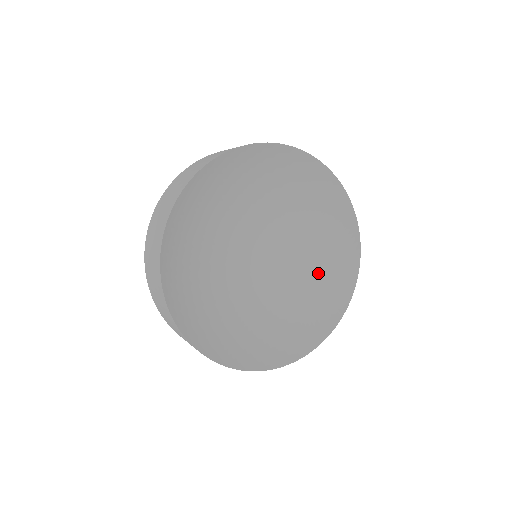
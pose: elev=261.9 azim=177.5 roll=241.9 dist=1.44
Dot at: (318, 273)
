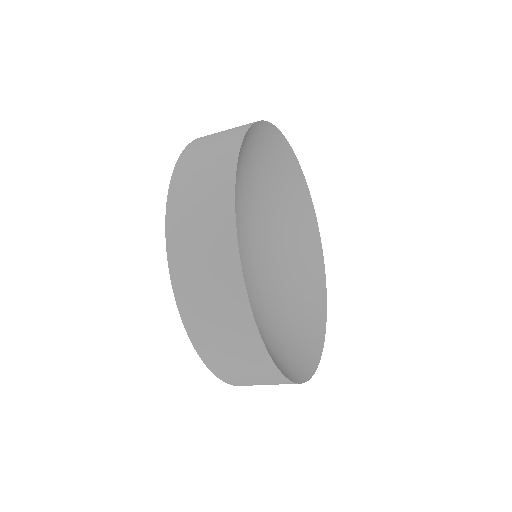
Dot at: (293, 252)
